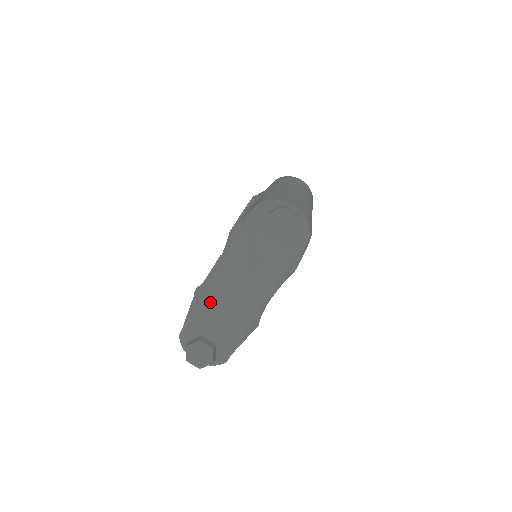
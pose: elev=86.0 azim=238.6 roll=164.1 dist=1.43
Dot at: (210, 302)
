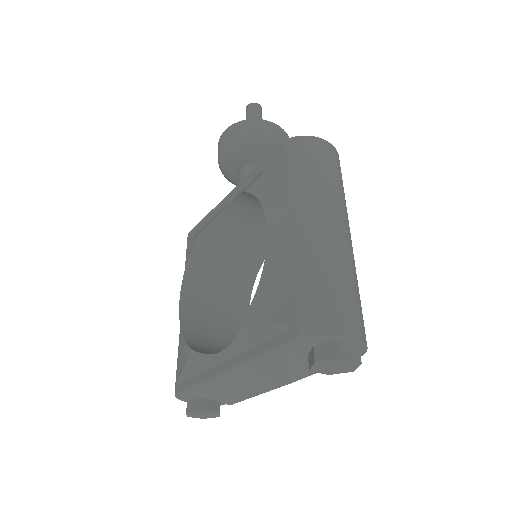
Dot at: (217, 388)
